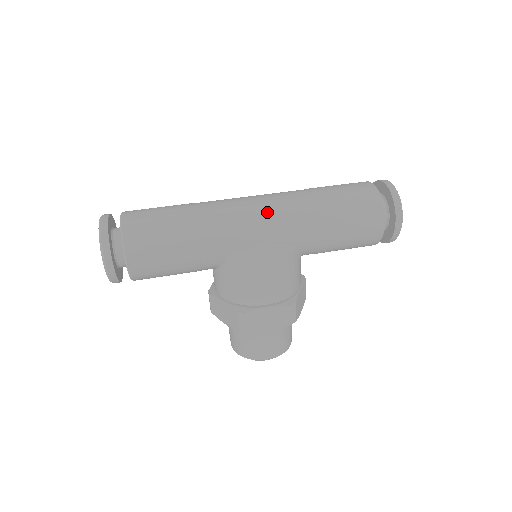
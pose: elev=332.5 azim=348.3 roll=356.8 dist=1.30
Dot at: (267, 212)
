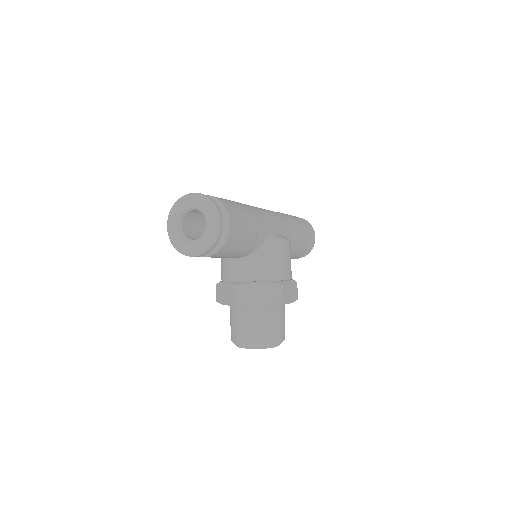
Dot at: (272, 213)
